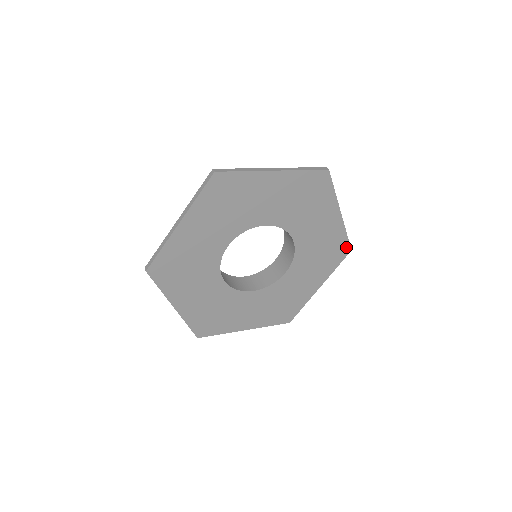
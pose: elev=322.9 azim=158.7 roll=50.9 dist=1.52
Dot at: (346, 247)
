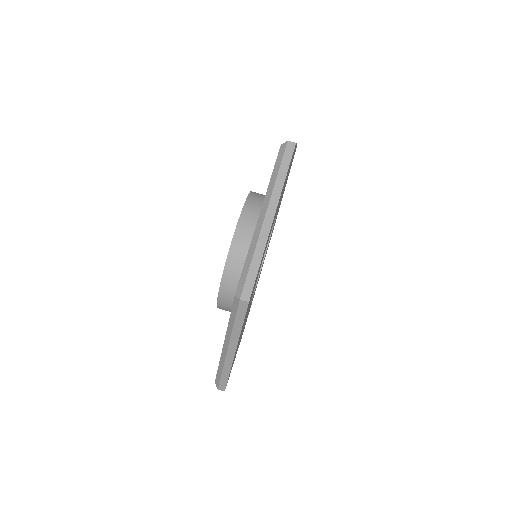
Dot at: occluded
